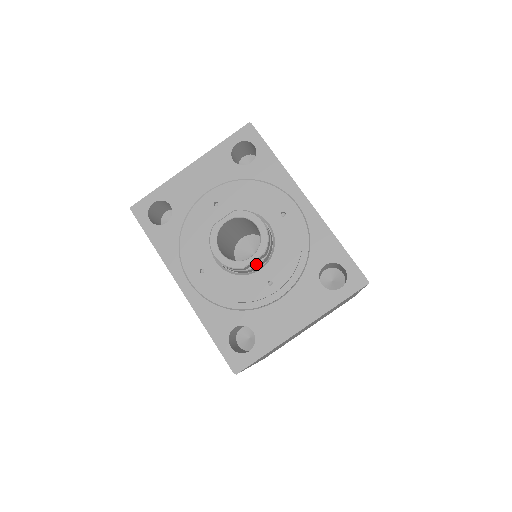
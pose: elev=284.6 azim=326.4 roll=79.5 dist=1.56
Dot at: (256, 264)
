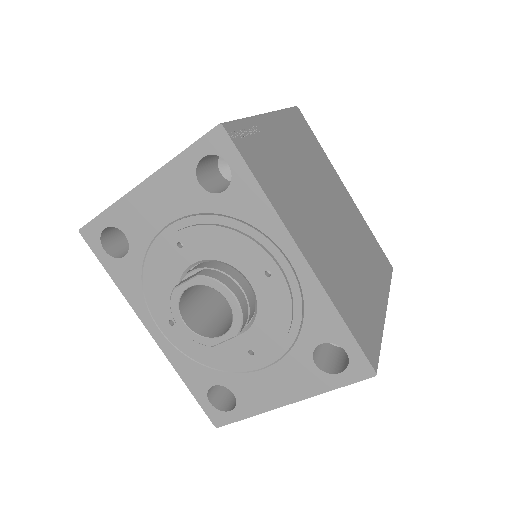
Dot at: occluded
